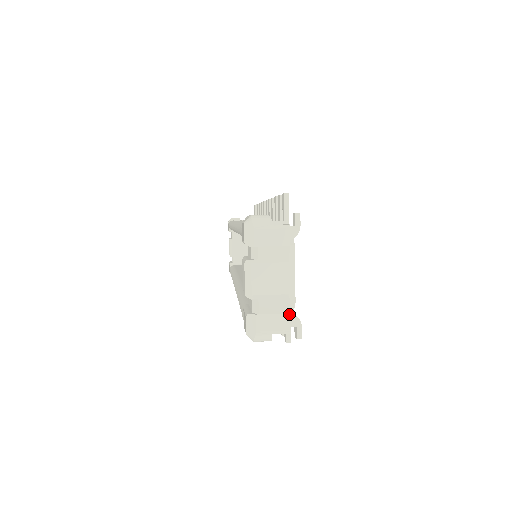
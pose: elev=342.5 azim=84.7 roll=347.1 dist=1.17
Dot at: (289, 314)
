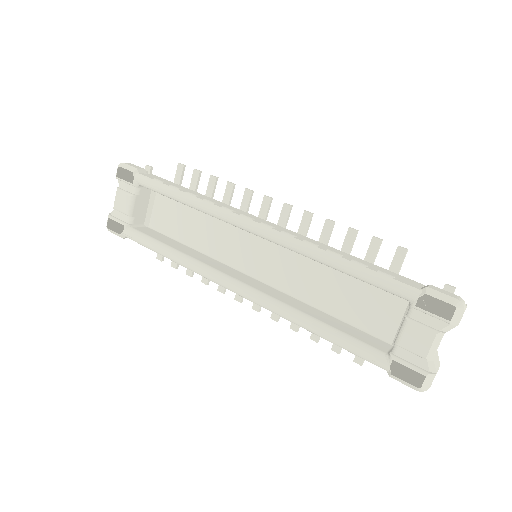
Dot at: occluded
